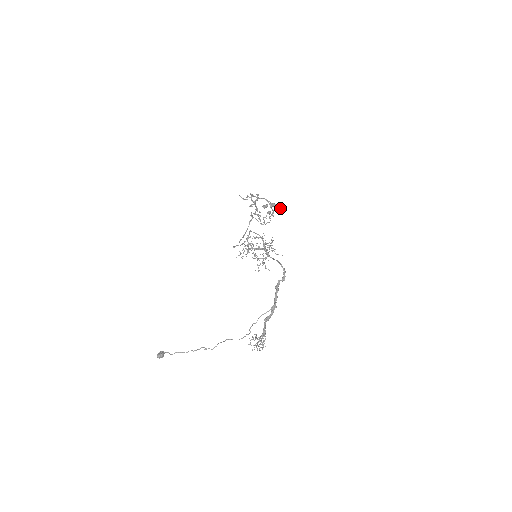
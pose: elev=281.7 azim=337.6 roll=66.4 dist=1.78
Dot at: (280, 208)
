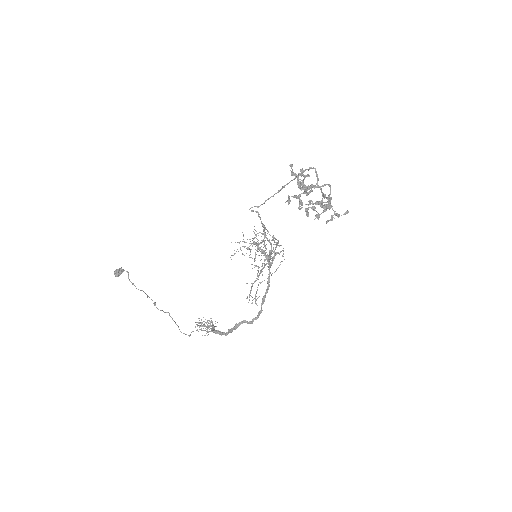
Dot at: (335, 213)
